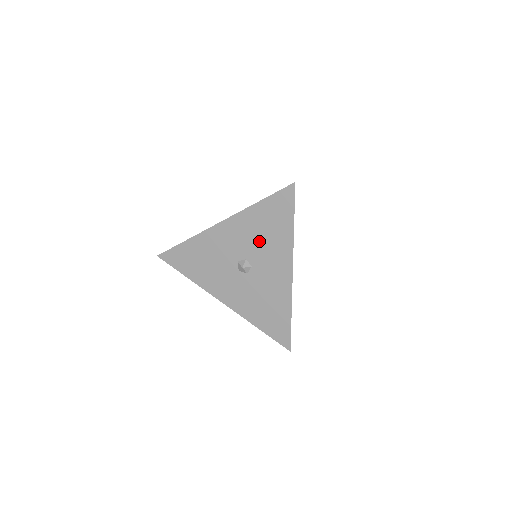
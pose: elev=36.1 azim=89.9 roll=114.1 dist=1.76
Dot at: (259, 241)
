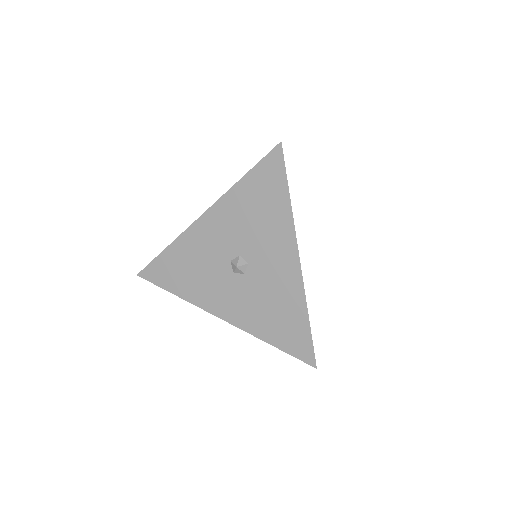
Dot at: (251, 228)
